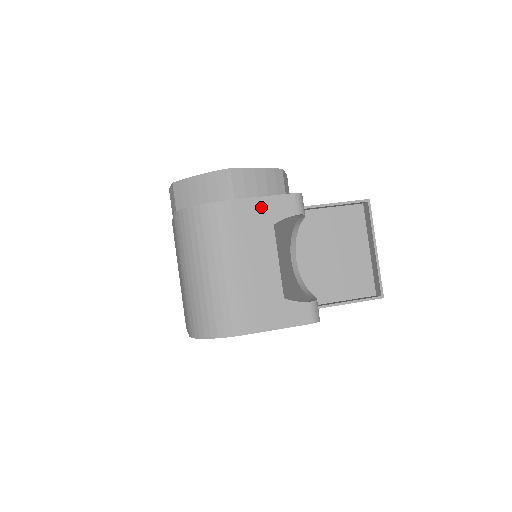
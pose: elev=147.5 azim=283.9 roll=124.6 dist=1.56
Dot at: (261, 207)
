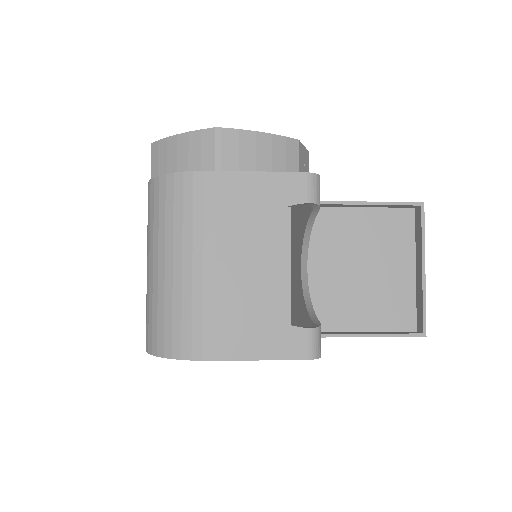
Dot at: (257, 186)
